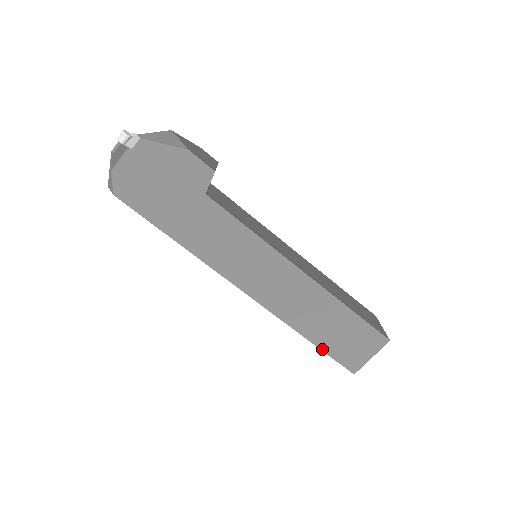
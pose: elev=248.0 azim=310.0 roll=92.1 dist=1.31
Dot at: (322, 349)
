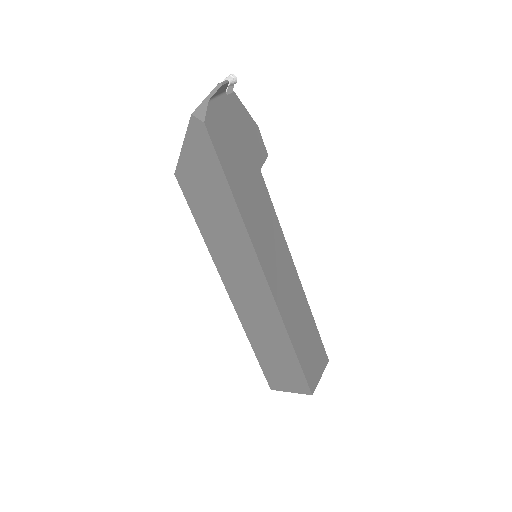
Dot at: (300, 361)
